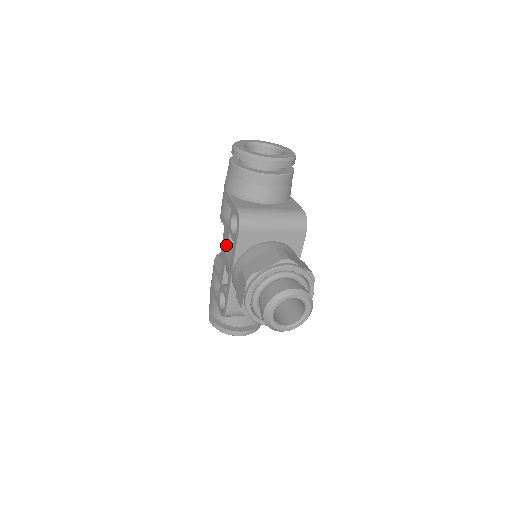
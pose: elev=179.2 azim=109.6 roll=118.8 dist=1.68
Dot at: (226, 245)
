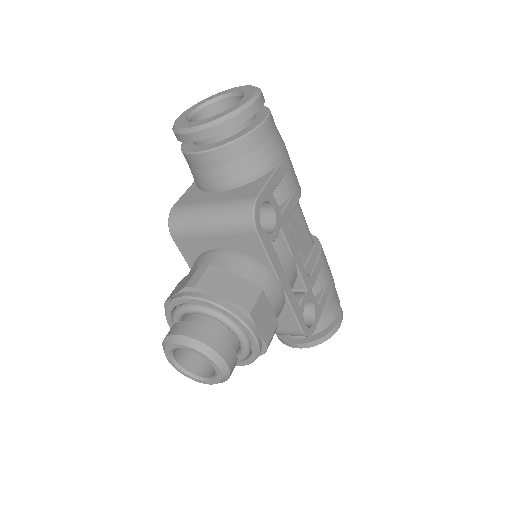
Dot at: occluded
